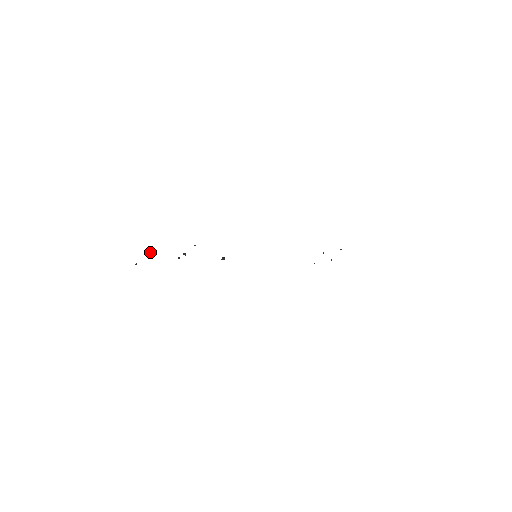
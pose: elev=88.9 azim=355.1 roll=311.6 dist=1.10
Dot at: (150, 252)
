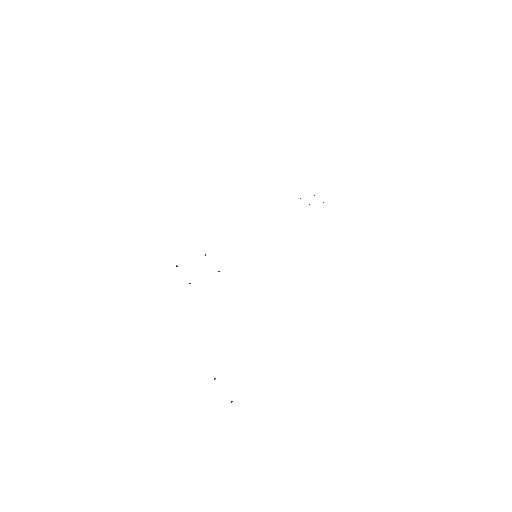
Dot at: occluded
